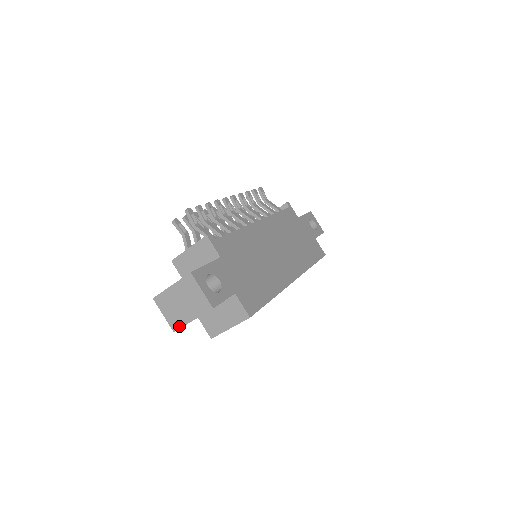
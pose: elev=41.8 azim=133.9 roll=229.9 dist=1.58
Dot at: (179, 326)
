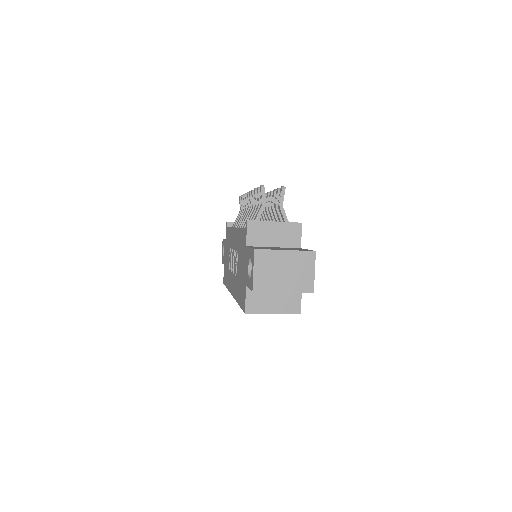
Dot at: (264, 289)
